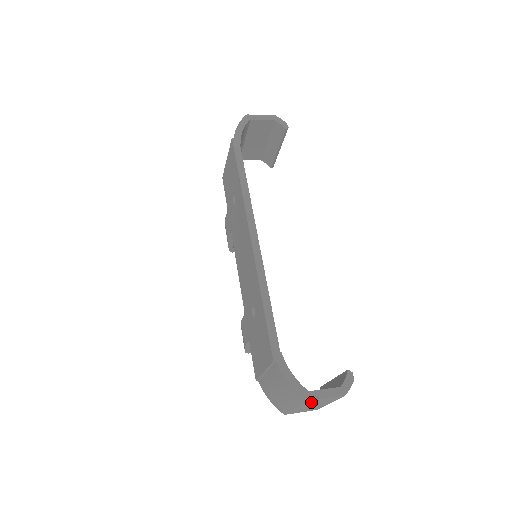
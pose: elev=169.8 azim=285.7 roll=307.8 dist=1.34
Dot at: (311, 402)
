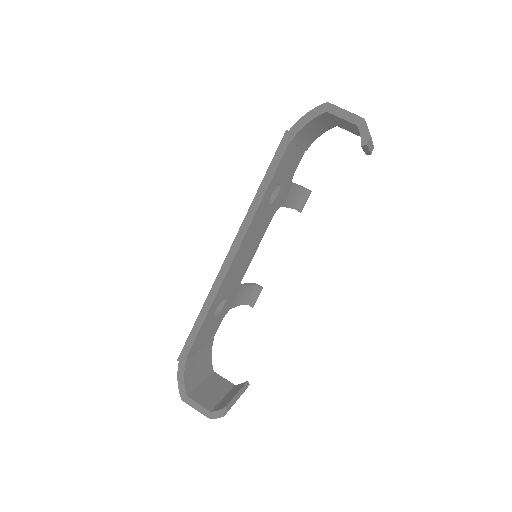
Dot at: occluded
